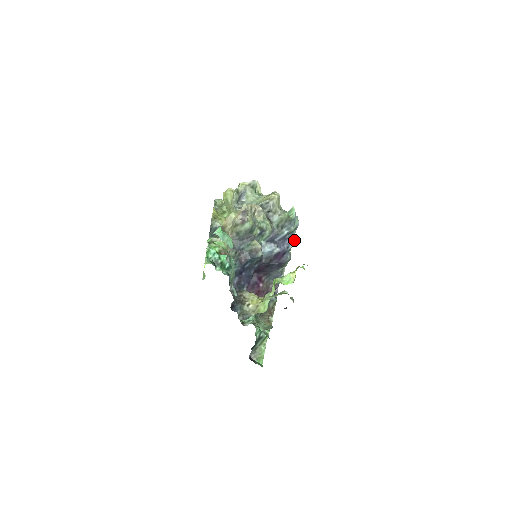
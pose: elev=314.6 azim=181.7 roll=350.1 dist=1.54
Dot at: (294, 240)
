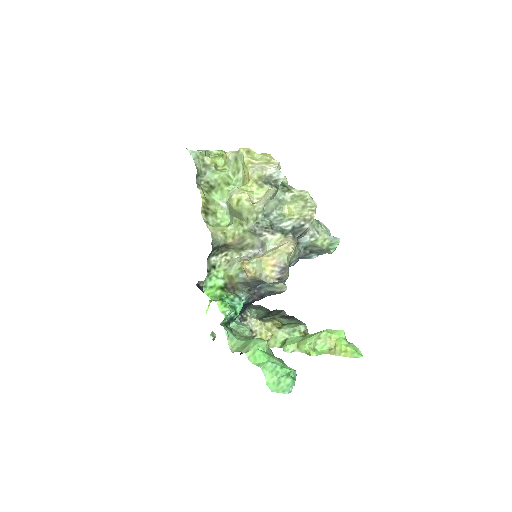
Dot at: occluded
